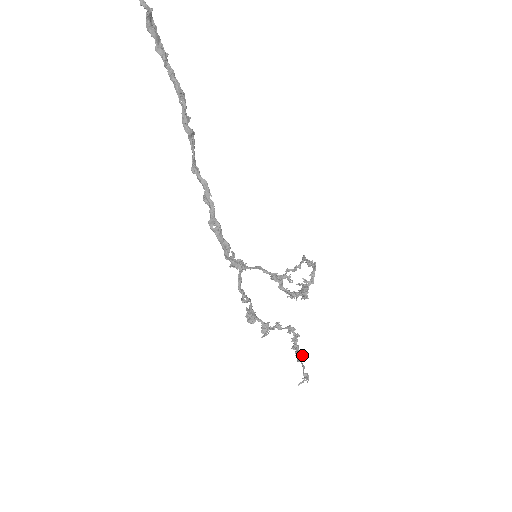
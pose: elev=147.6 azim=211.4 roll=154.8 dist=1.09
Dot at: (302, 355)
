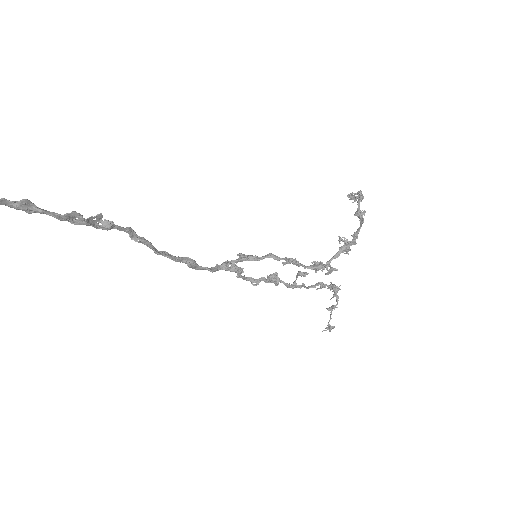
Dot at: (331, 307)
